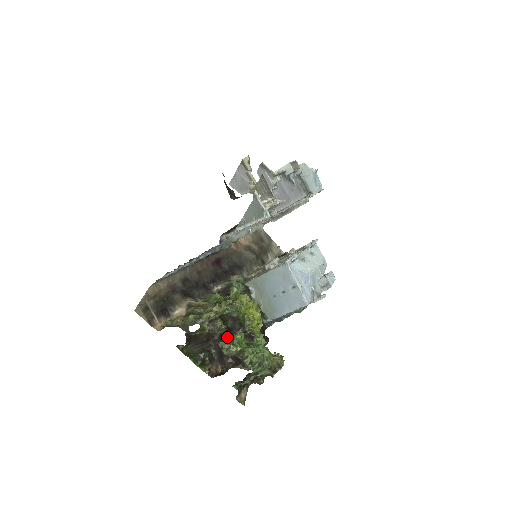
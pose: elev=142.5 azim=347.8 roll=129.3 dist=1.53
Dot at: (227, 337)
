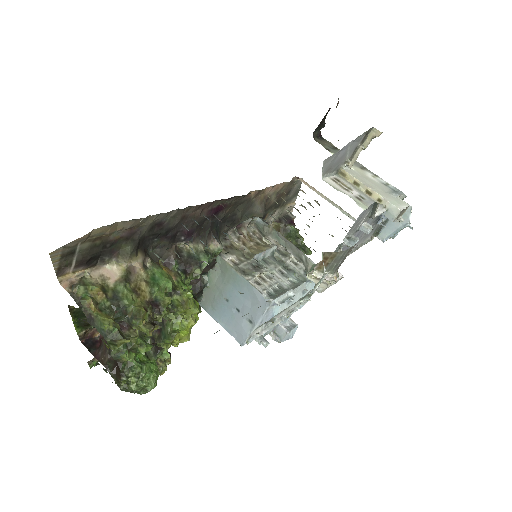
Dot at: (132, 338)
